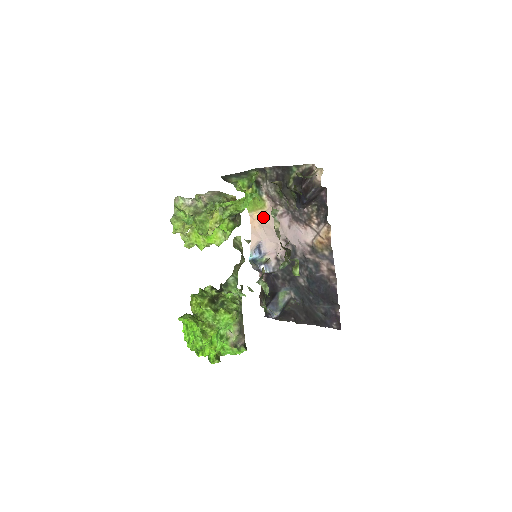
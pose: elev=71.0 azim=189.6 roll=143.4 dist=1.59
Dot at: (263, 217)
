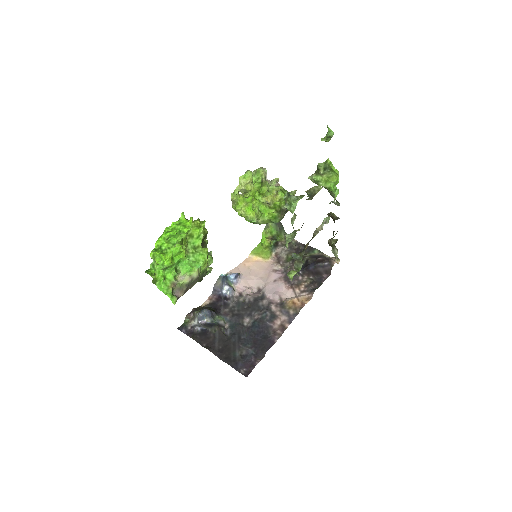
Dot at: (259, 263)
